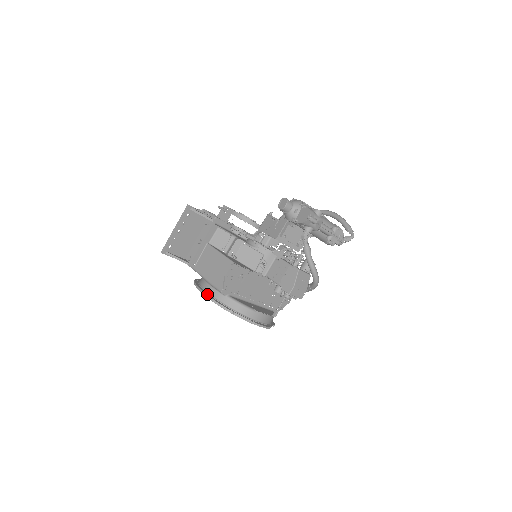
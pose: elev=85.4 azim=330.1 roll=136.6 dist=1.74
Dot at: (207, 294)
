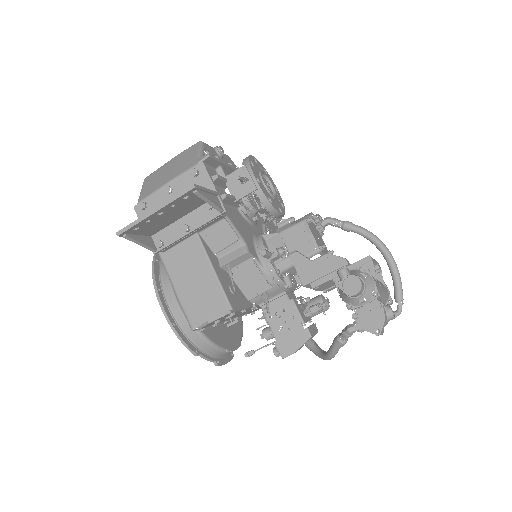
Dot at: (169, 317)
